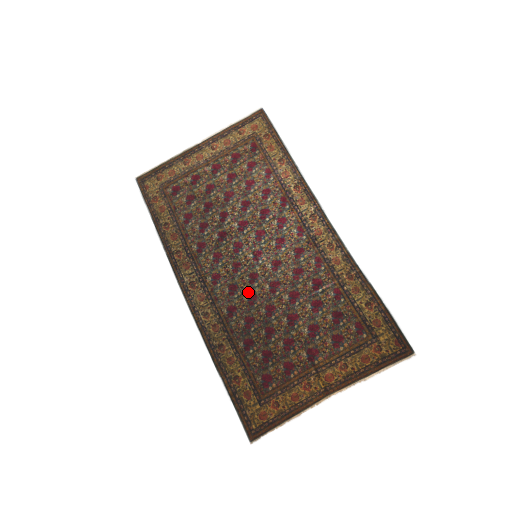
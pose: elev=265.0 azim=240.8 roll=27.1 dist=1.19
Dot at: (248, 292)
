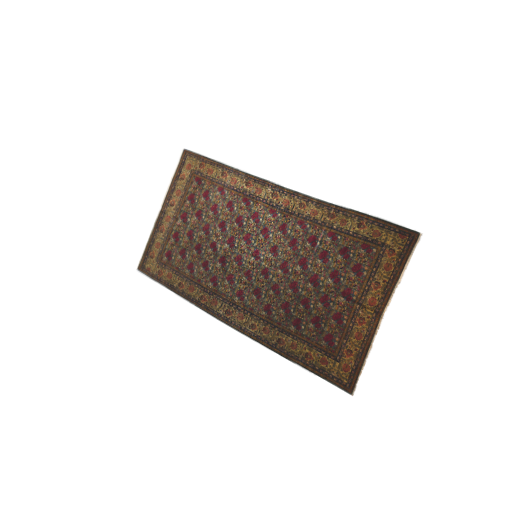
Dot at: (269, 286)
